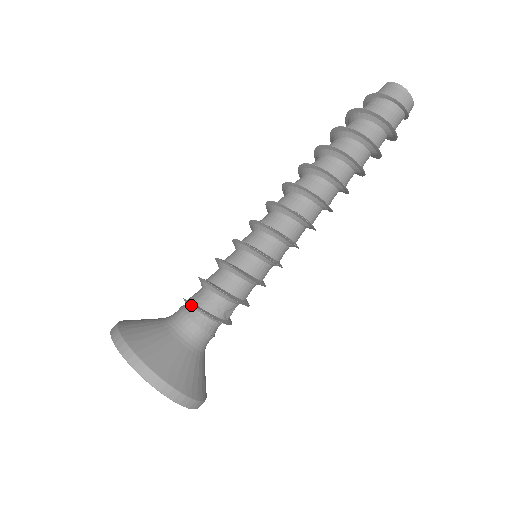
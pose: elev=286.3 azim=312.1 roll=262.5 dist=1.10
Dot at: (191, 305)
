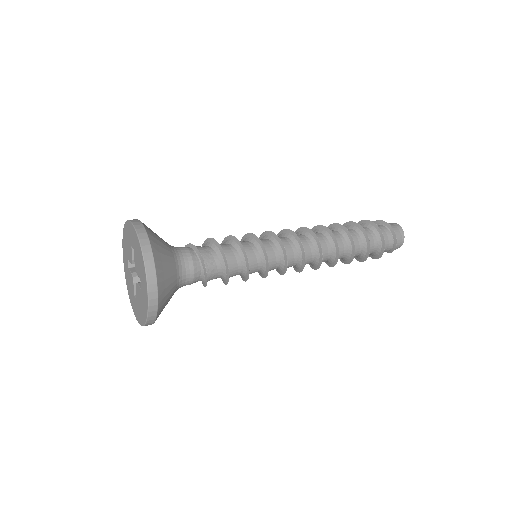
Dot at: (201, 261)
